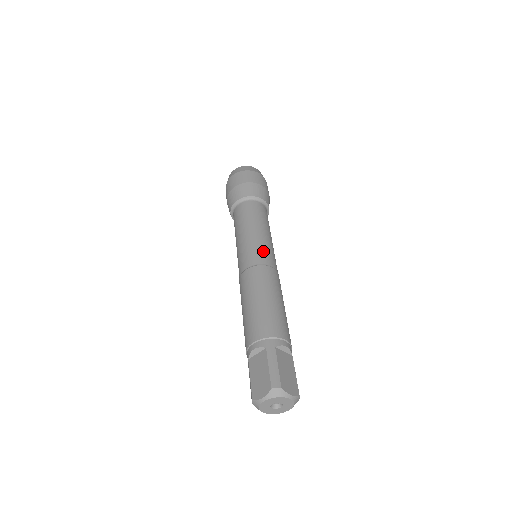
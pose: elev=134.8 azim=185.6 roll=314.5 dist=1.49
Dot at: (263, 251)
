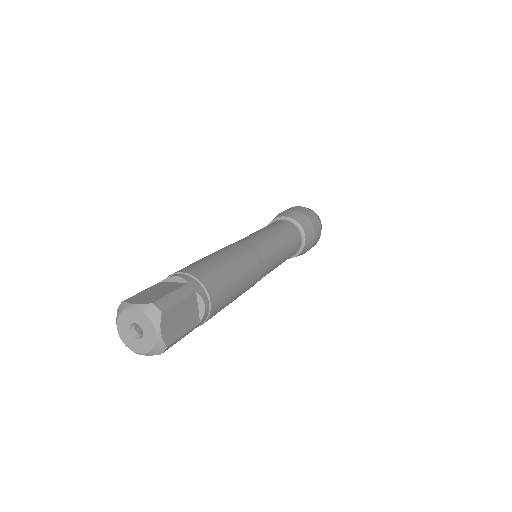
Dot at: (268, 250)
